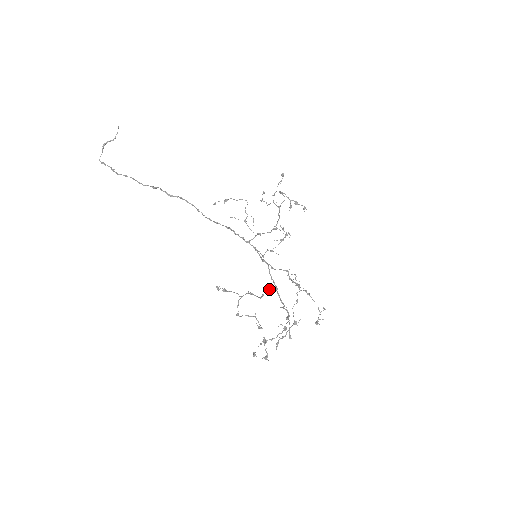
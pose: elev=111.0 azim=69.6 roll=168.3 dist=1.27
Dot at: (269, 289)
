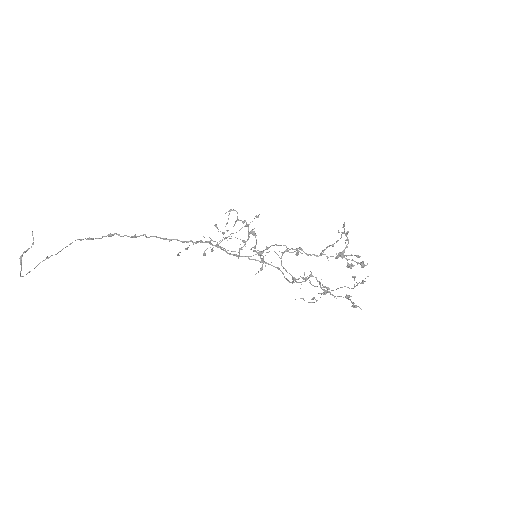
Dot at: (296, 248)
